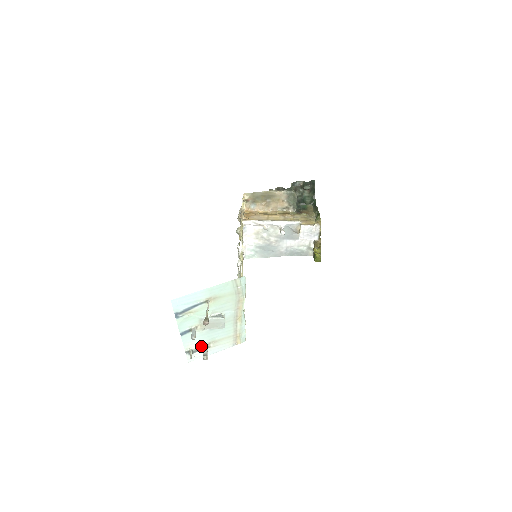
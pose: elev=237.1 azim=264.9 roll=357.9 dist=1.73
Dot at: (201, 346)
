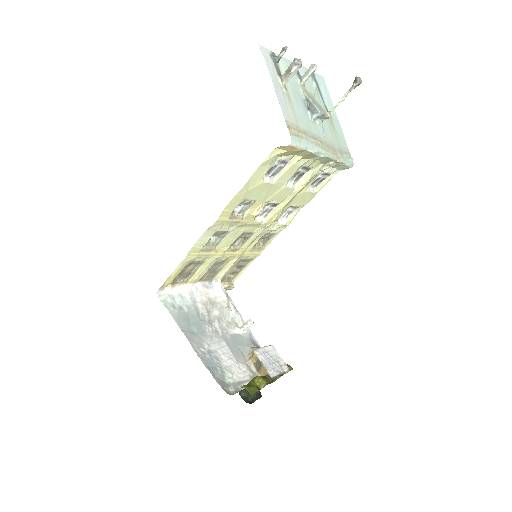
Dot at: (282, 77)
